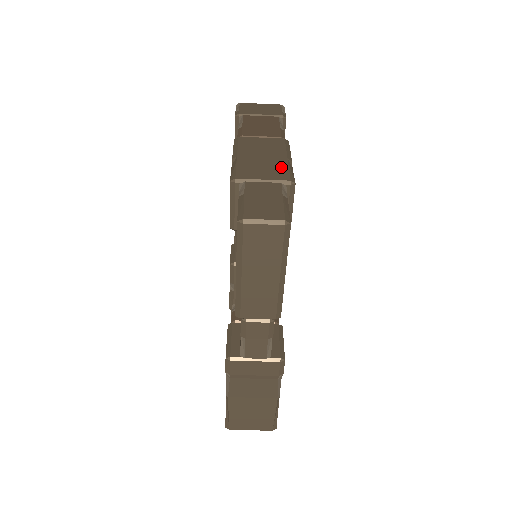
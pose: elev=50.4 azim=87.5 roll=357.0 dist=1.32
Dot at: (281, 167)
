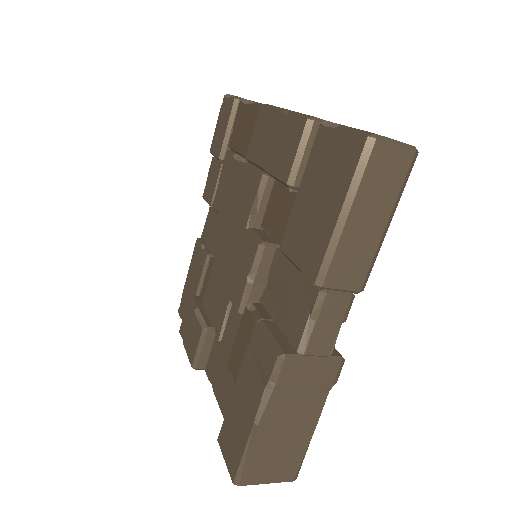
Dot at: occluded
